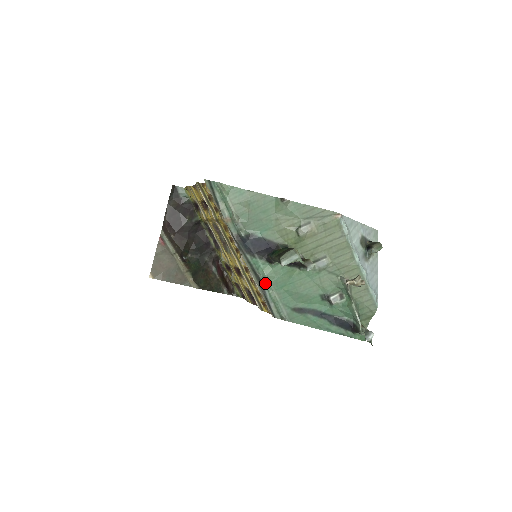
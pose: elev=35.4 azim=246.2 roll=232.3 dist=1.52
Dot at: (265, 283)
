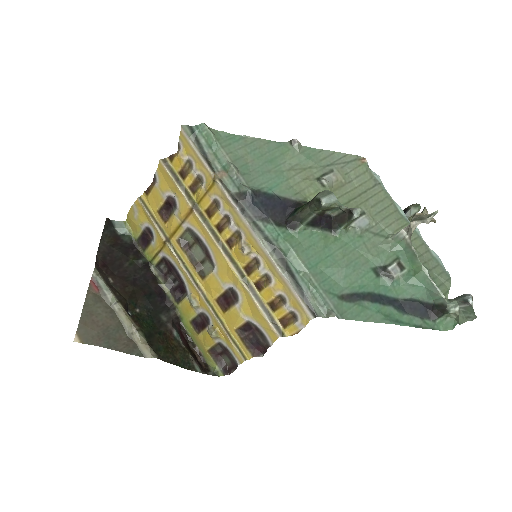
Dot at: (291, 261)
